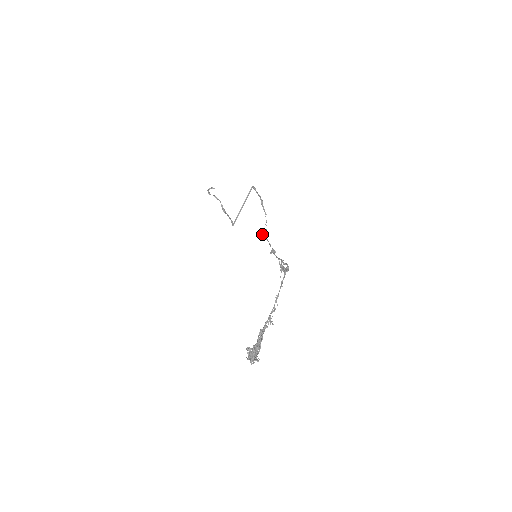
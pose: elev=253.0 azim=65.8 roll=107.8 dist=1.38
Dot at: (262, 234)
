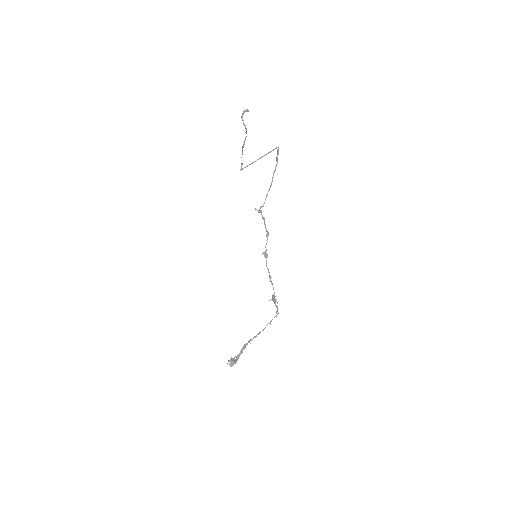
Dot at: (266, 229)
